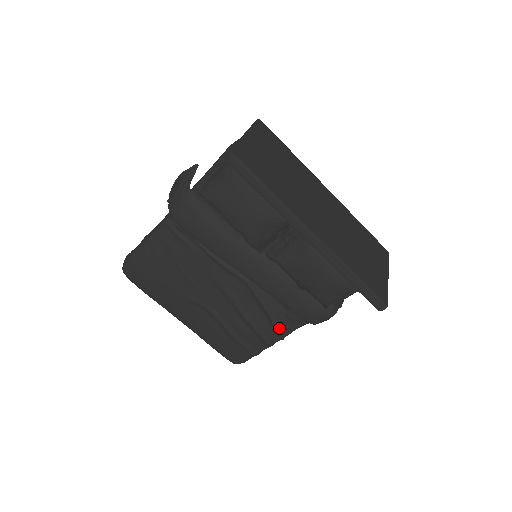
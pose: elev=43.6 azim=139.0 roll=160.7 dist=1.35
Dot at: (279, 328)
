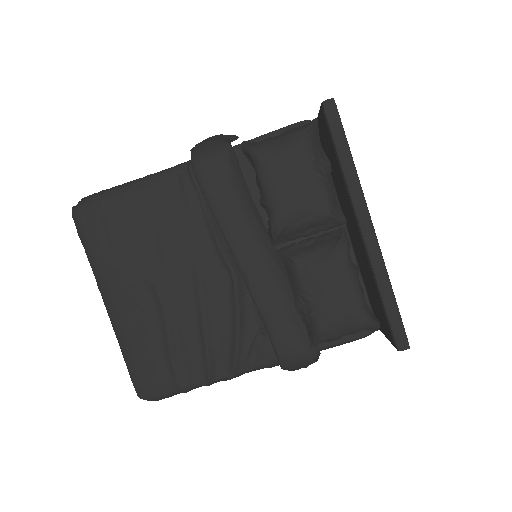
Dot at: (239, 357)
